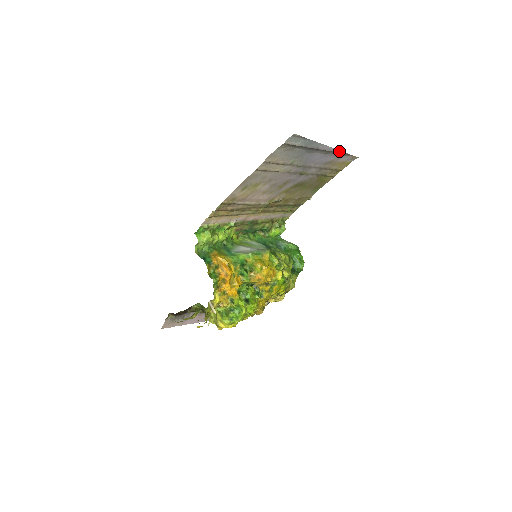
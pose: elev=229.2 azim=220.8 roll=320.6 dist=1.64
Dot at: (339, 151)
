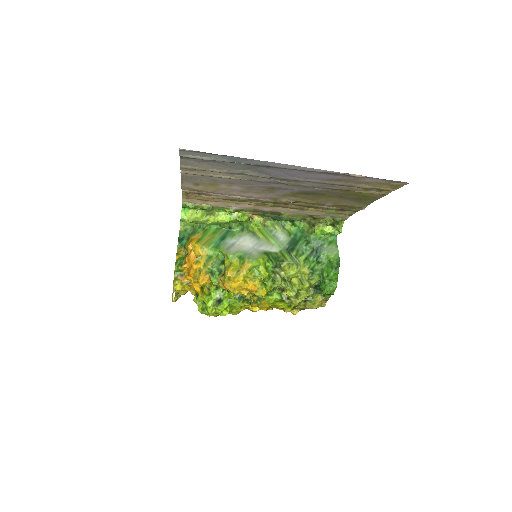
Dot at: (336, 172)
